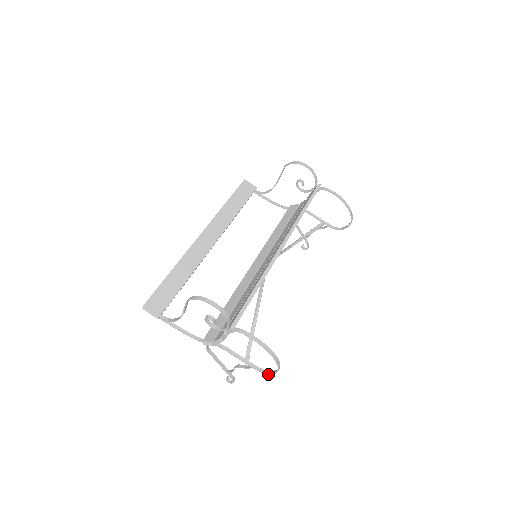
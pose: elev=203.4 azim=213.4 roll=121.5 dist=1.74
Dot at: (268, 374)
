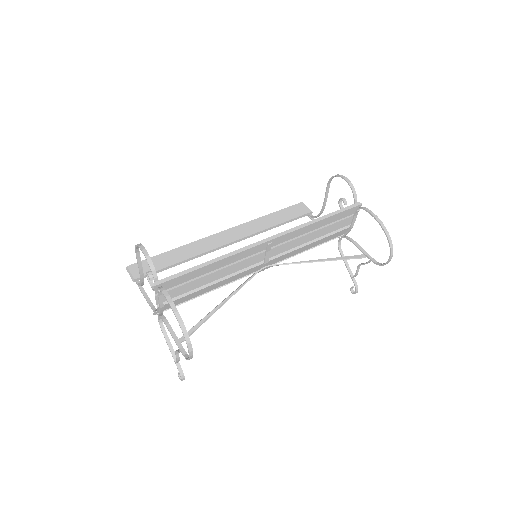
Dot at: (187, 359)
